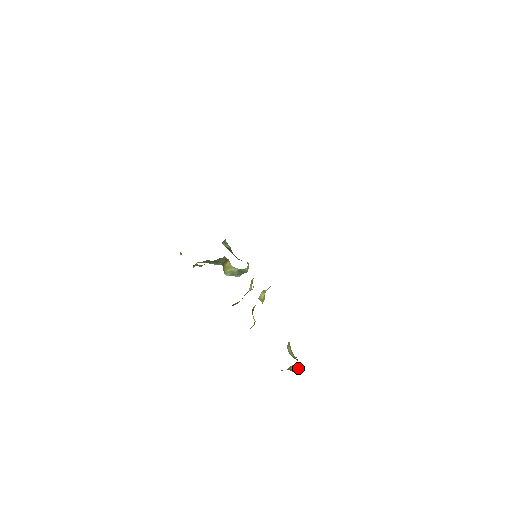
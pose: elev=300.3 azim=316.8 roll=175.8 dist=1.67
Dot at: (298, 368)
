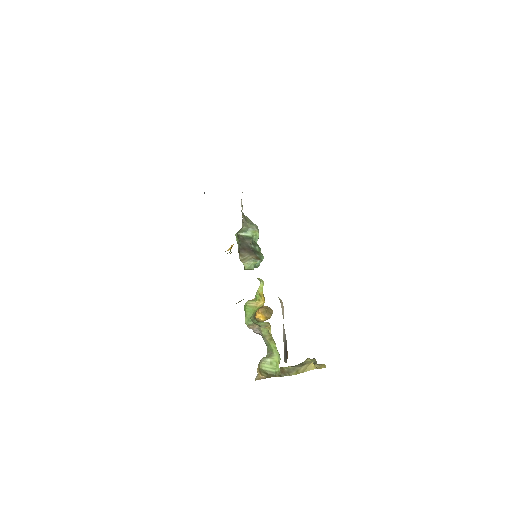
Dot at: (308, 369)
